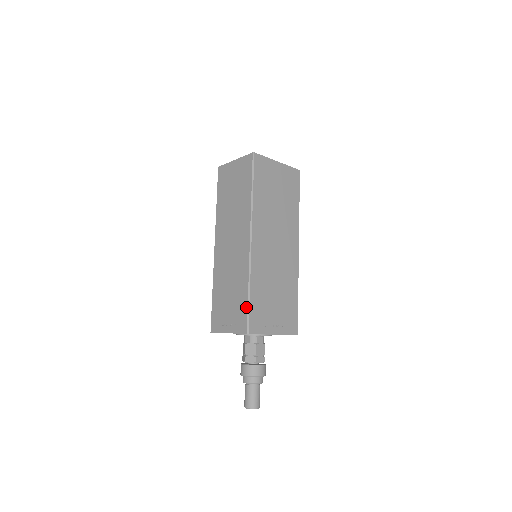
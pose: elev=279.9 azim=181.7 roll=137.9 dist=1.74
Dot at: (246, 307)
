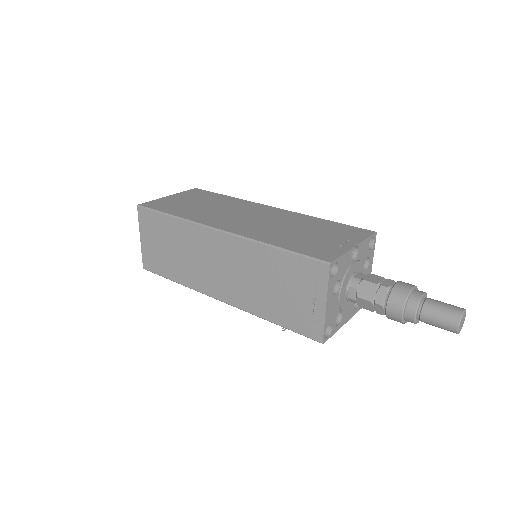
Dot at: (294, 257)
